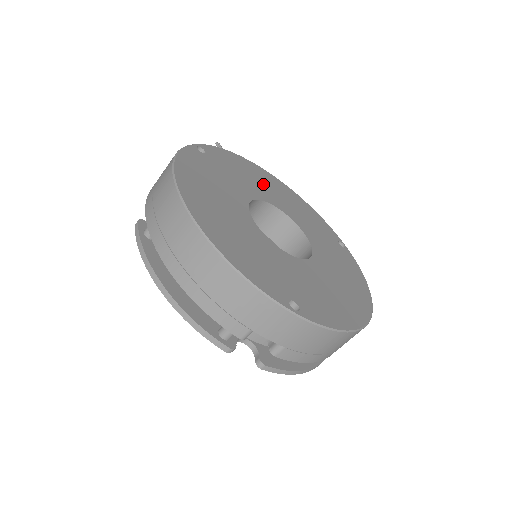
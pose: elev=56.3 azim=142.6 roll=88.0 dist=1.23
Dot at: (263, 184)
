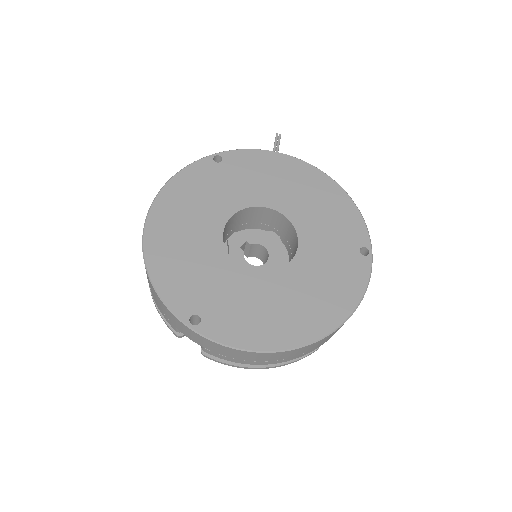
Dot at: (285, 184)
